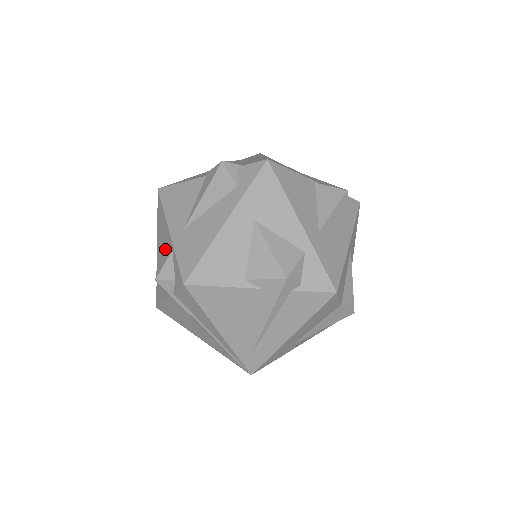
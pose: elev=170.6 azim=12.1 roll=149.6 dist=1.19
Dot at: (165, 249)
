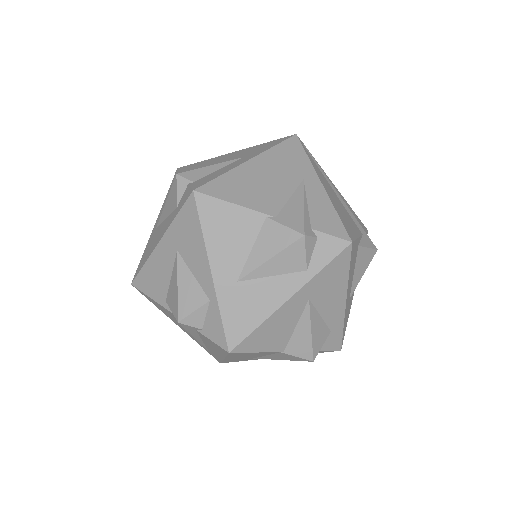
Dot at: occluded
